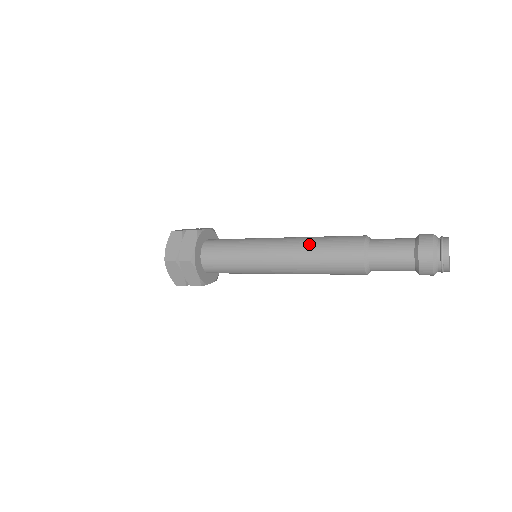
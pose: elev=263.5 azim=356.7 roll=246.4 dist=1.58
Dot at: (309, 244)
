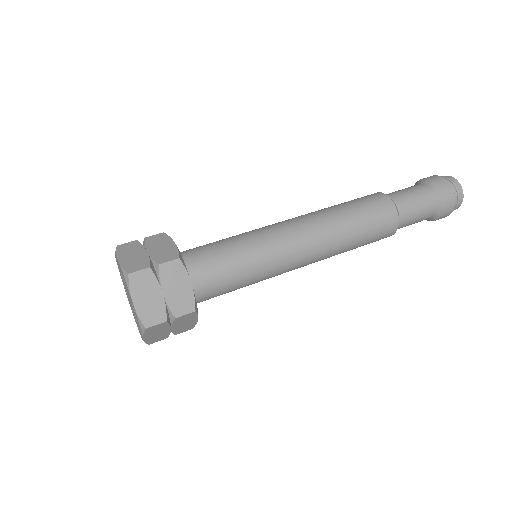
Dot at: (340, 226)
